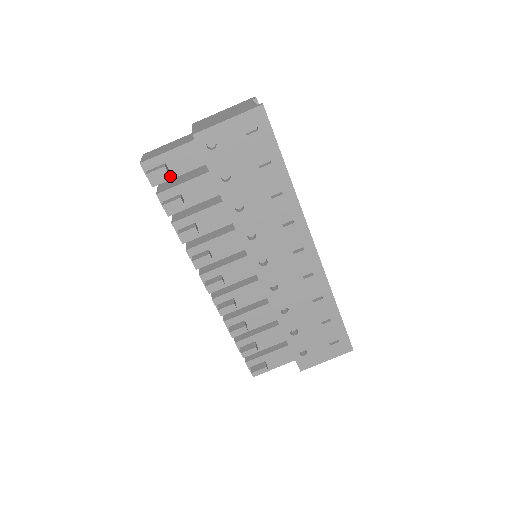
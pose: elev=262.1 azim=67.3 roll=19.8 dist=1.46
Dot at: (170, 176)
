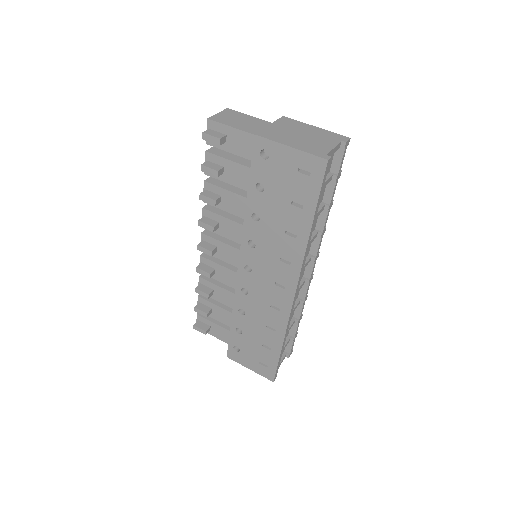
Dot at: (224, 147)
